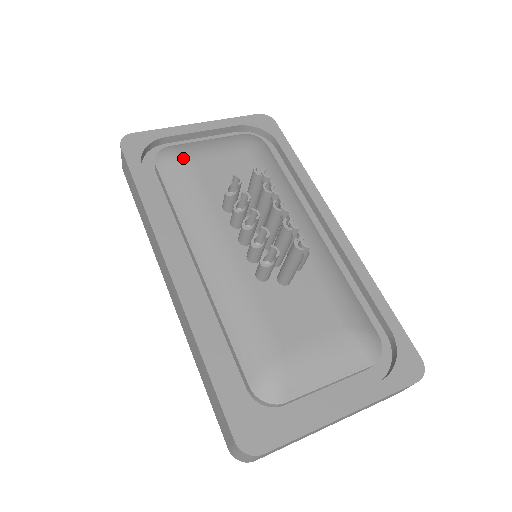
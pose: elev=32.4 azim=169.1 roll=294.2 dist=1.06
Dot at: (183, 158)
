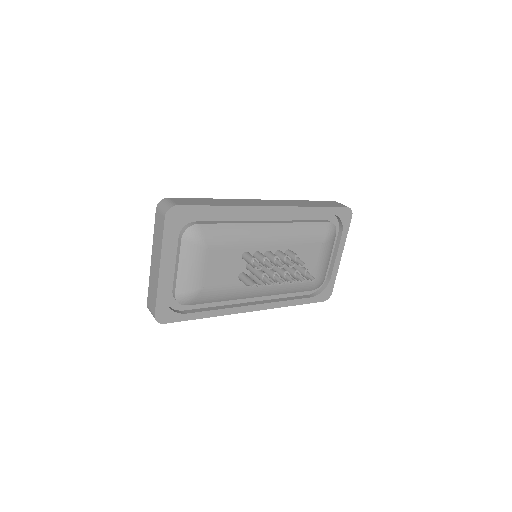
Dot at: (197, 293)
